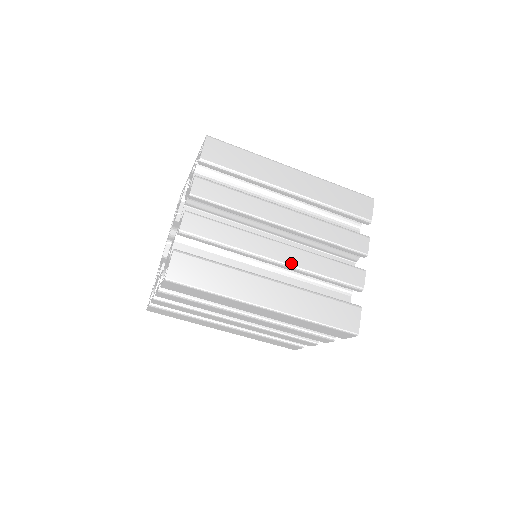
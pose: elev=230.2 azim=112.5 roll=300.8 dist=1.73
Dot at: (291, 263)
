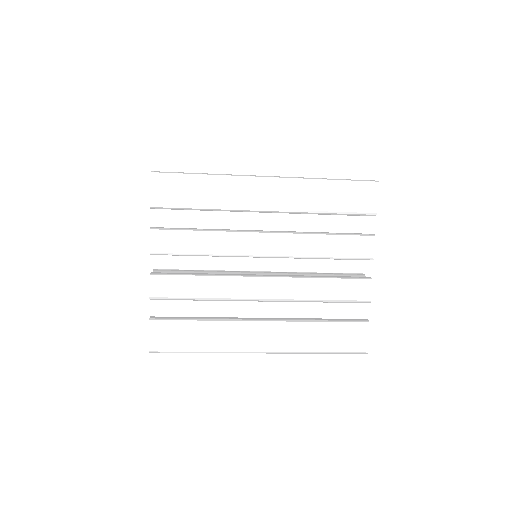
Dot at: (280, 297)
